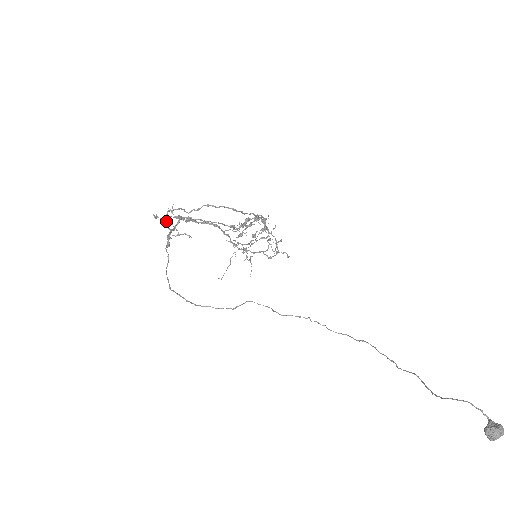
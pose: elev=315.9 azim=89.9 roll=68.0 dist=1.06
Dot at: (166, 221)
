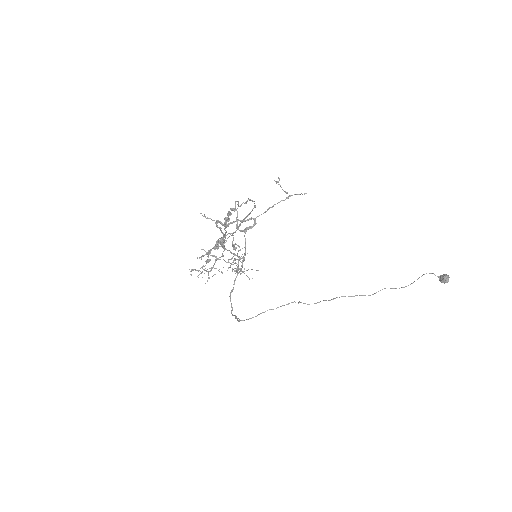
Dot at: (236, 210)
